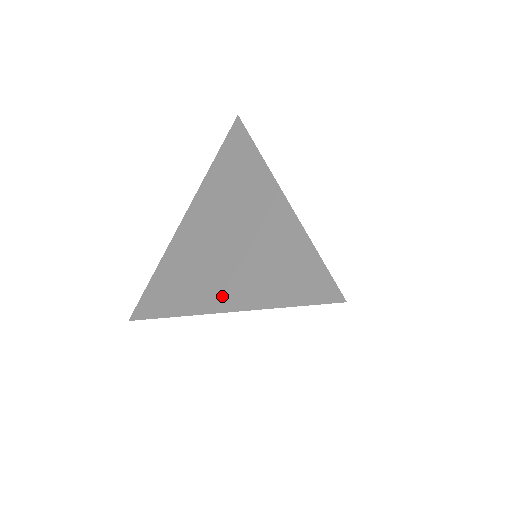
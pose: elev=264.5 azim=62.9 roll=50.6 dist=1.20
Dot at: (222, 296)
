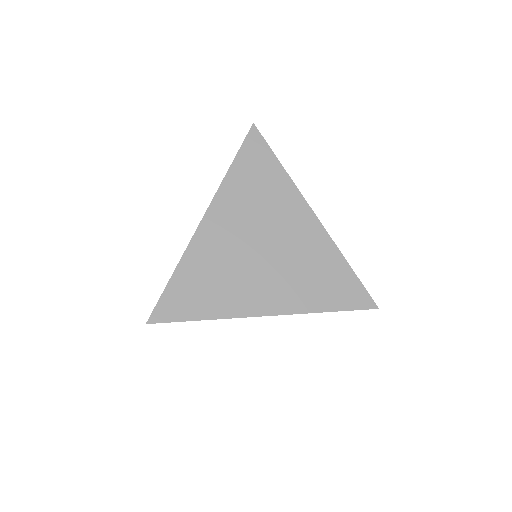
Dot at: occluded
